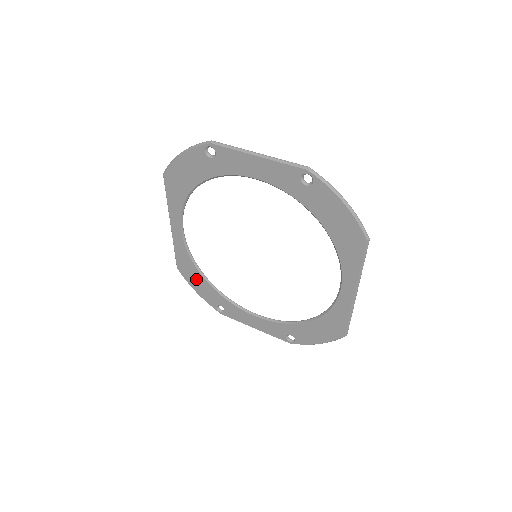
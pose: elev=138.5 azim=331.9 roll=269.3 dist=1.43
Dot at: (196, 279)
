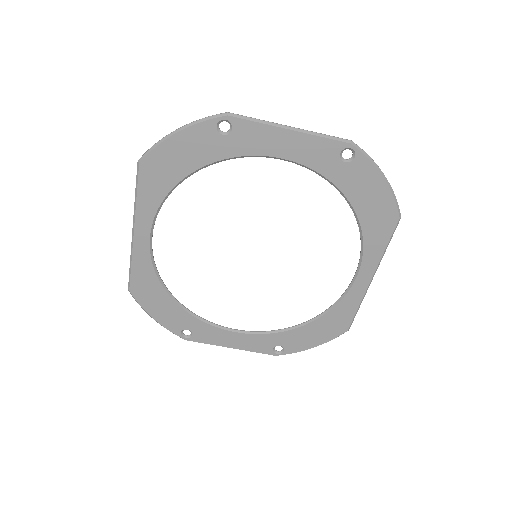
Dot at: (157, 301)
